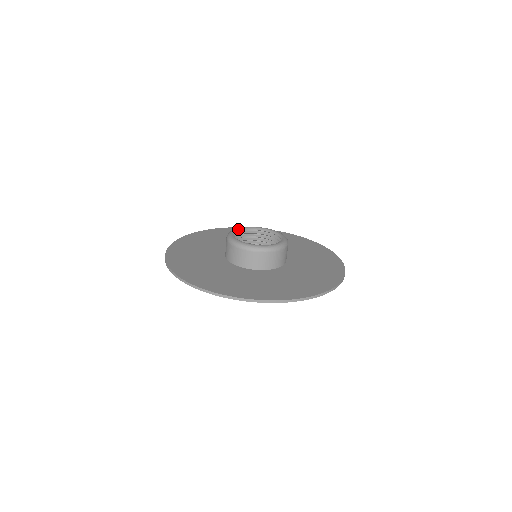
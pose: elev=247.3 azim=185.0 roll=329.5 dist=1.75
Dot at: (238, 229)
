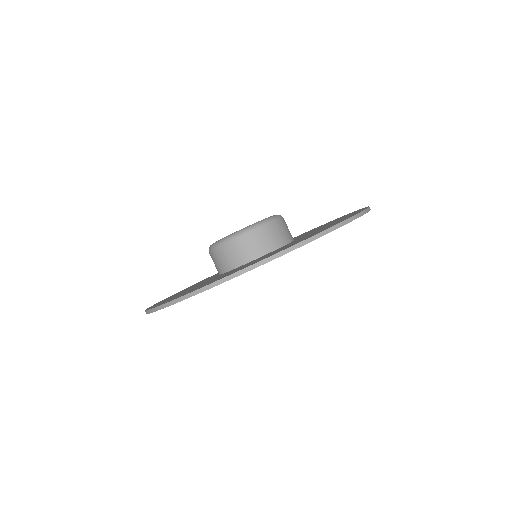
Dot at: occluded
